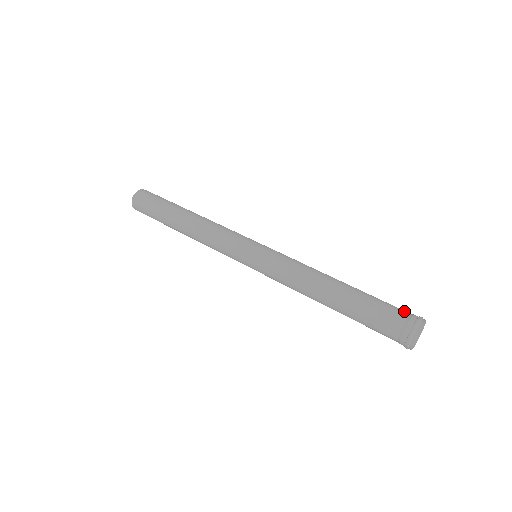
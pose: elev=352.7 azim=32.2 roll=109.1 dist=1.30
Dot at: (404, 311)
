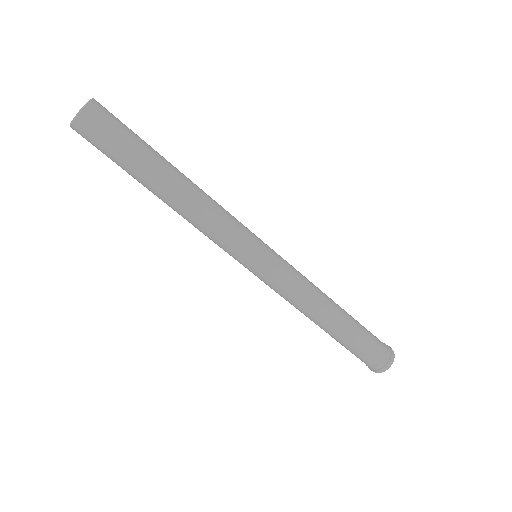
Dot at: (381, 342)
